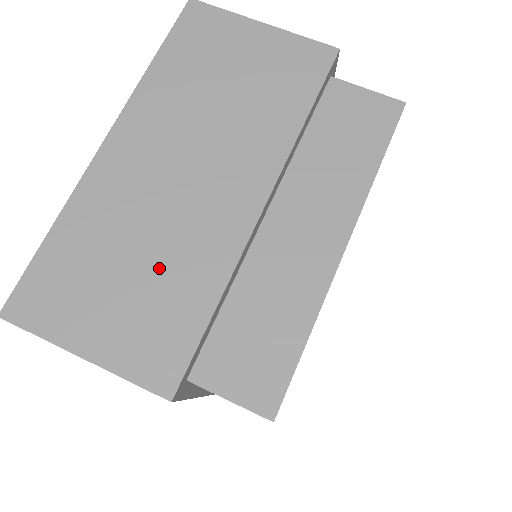
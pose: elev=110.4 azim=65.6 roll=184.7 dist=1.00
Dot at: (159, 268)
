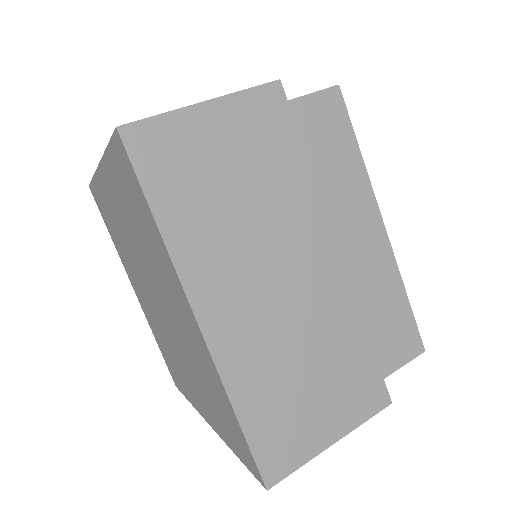
Dot at: occluded
